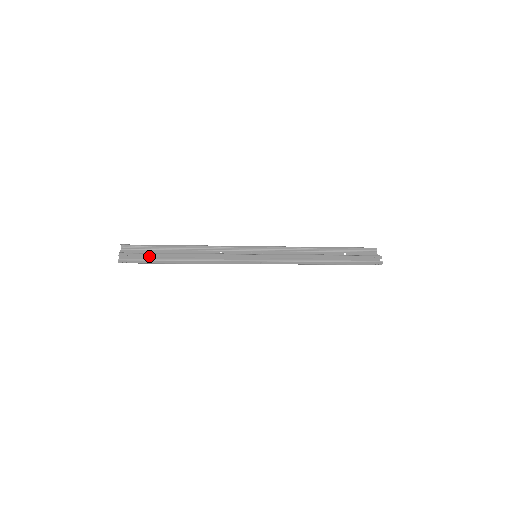
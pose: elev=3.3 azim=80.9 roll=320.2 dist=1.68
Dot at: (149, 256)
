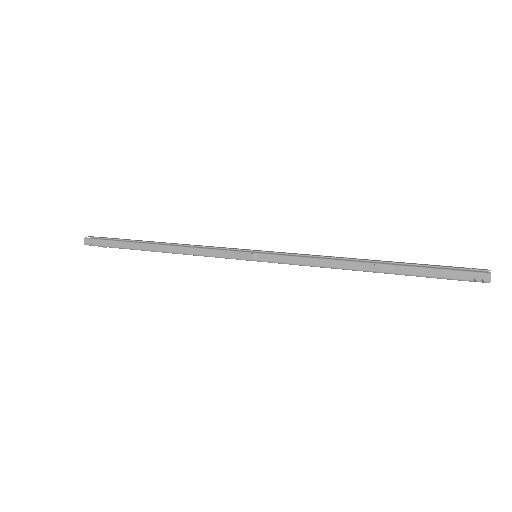
Dot at: (119, 239)
